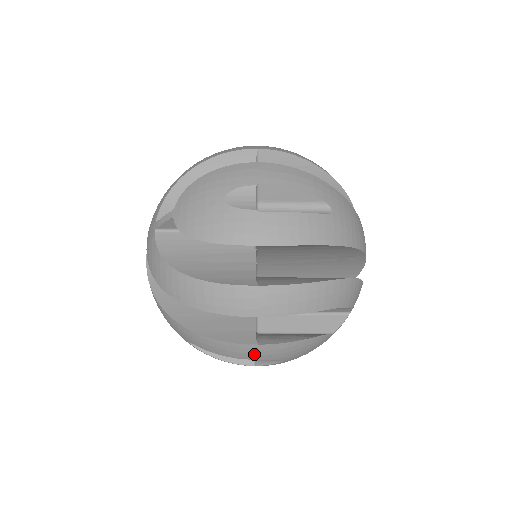
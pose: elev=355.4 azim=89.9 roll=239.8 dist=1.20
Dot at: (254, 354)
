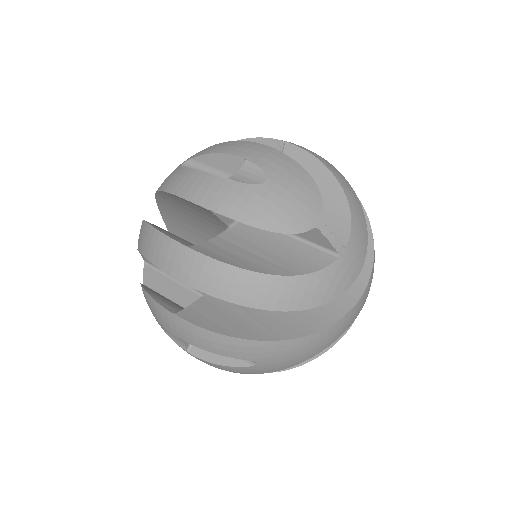
Dot at: occluded
